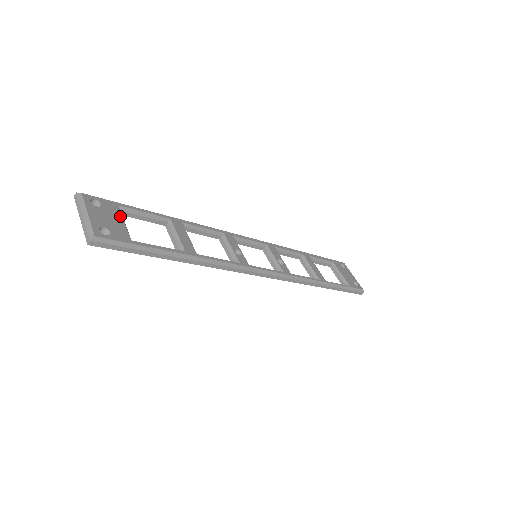
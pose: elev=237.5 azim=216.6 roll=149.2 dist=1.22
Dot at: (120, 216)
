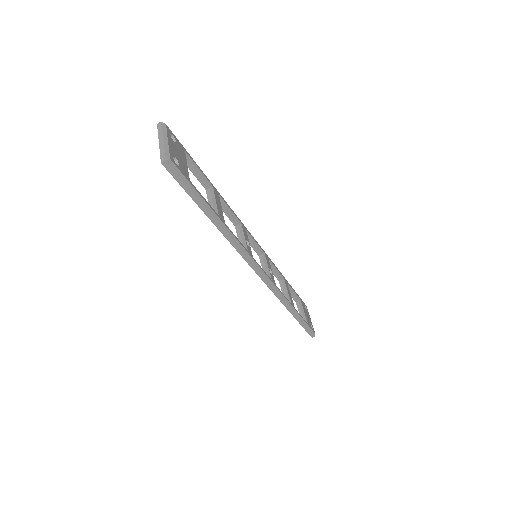
Dot at: (185, 159)
